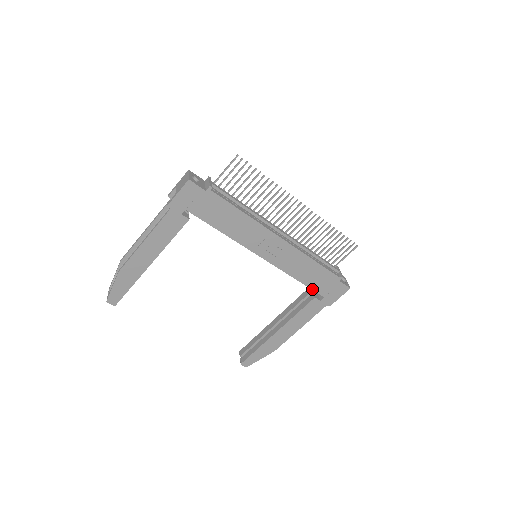
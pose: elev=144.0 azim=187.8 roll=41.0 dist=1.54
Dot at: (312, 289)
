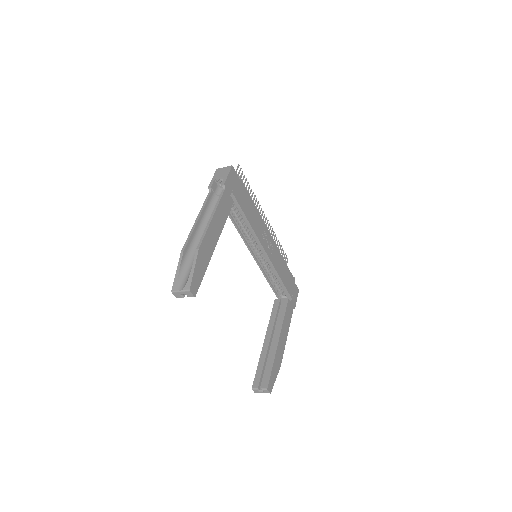
Dot at: (286, 289)
